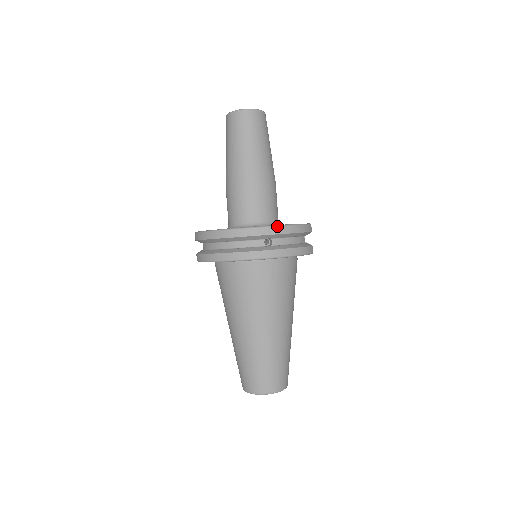
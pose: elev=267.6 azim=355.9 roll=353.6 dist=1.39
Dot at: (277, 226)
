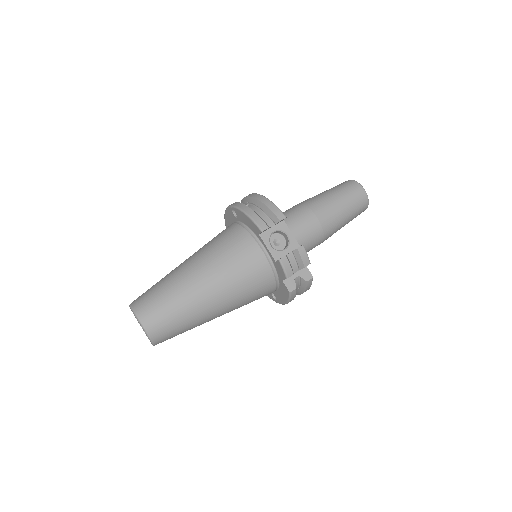
Dot at: (257, 194)
